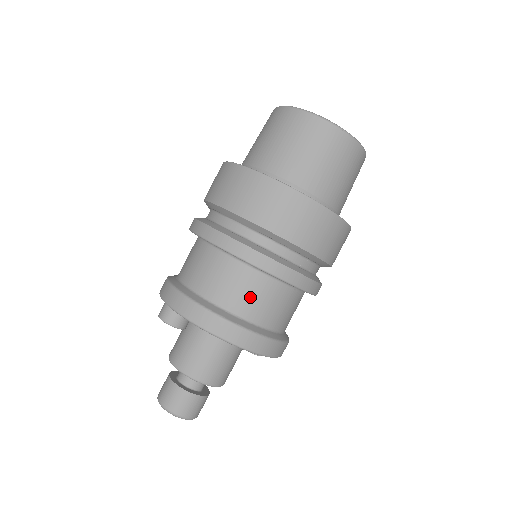
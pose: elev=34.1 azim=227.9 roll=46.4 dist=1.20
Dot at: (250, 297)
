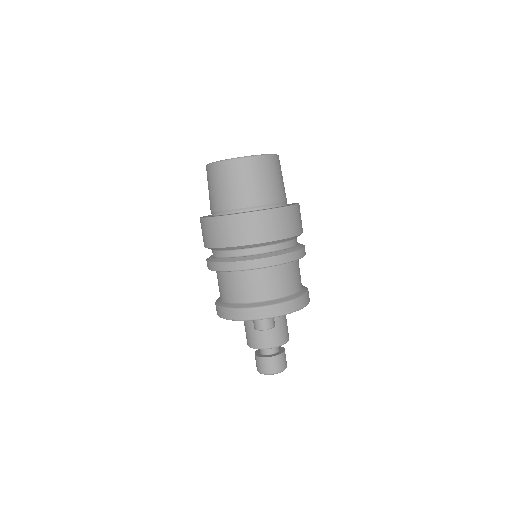
Dot at: (298, 276)
